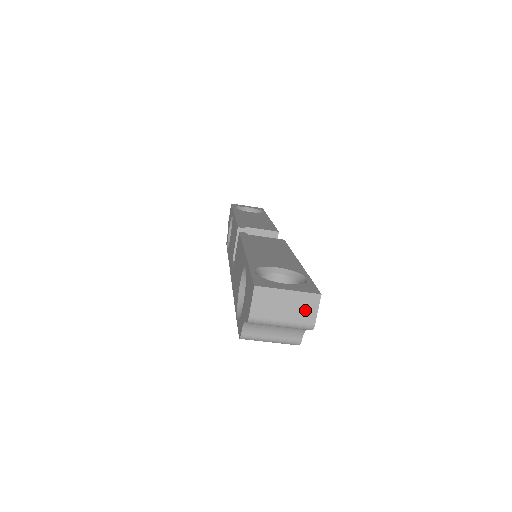
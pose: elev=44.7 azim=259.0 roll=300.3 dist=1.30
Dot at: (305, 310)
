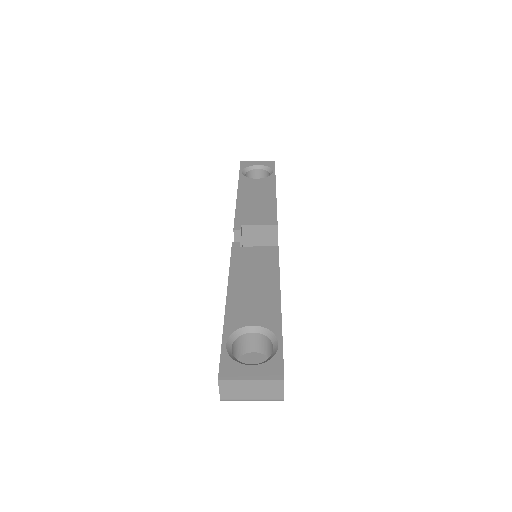
Dot at: (271, 391)
